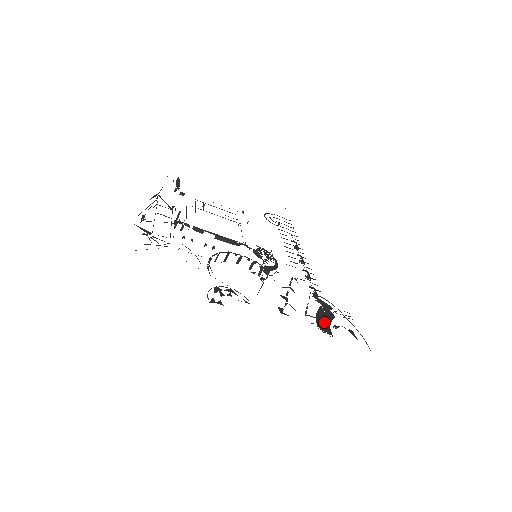
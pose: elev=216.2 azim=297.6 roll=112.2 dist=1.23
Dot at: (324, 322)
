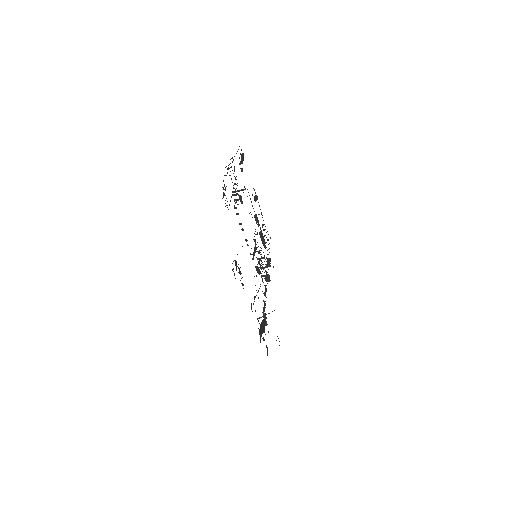
Dot at: (261, 331)
